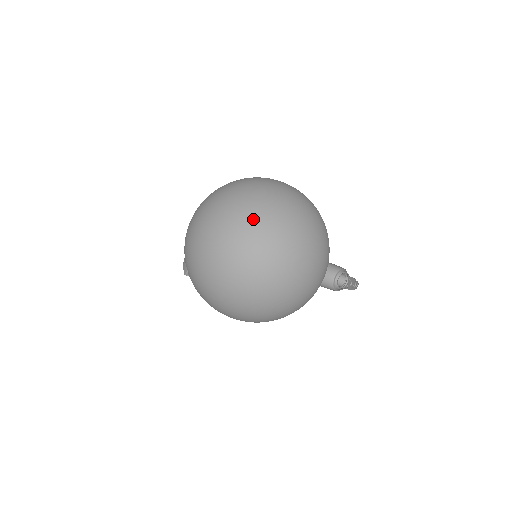
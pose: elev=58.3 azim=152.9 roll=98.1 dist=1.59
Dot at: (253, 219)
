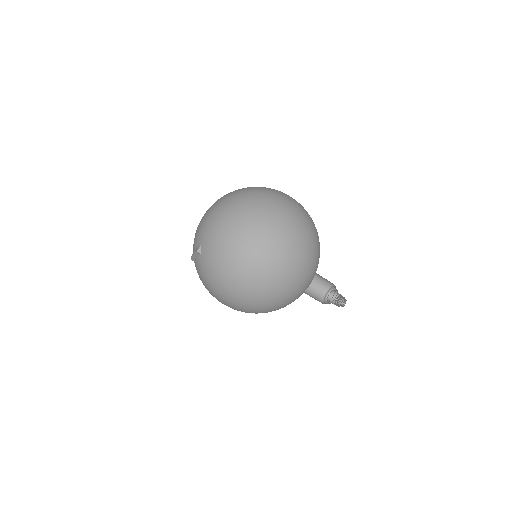
Dot at: (261, 187)
